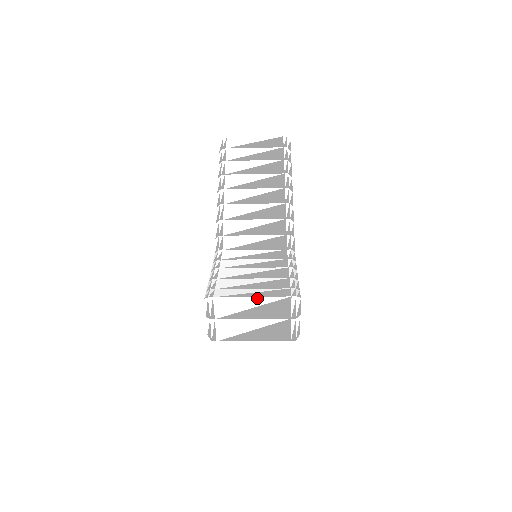
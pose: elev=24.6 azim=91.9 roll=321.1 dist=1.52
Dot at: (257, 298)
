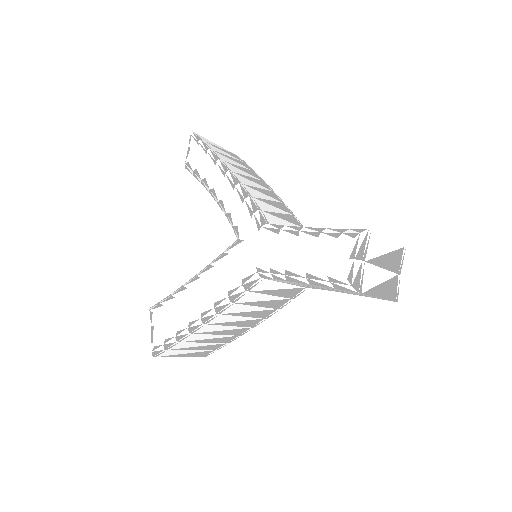
Dot at: (390, 242)
